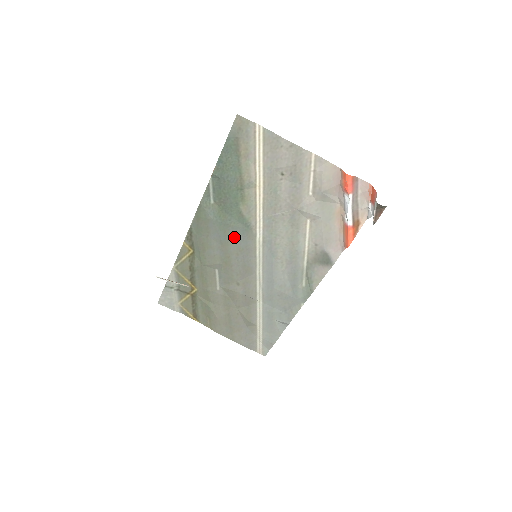
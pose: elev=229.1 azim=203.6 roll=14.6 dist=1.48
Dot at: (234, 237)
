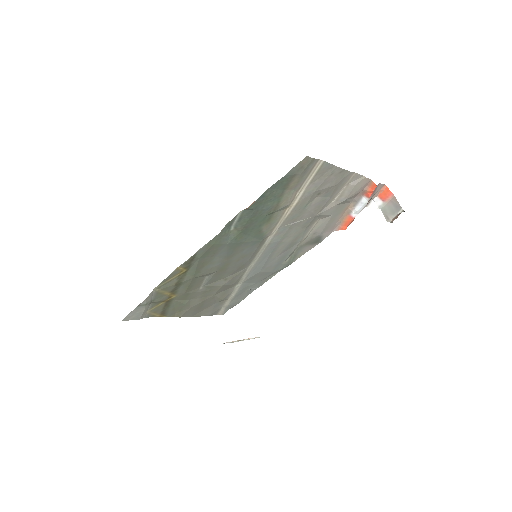
Dot at: (242, 250)
